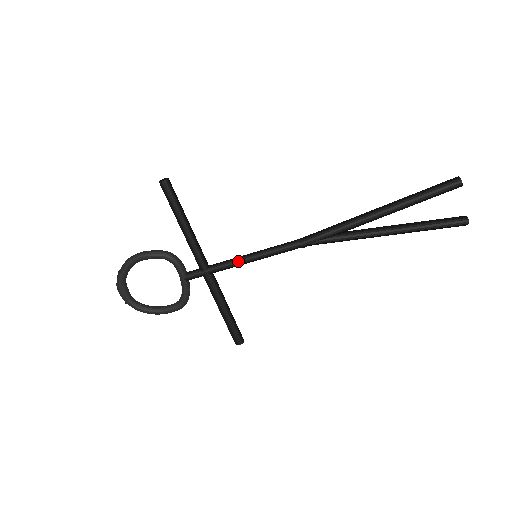
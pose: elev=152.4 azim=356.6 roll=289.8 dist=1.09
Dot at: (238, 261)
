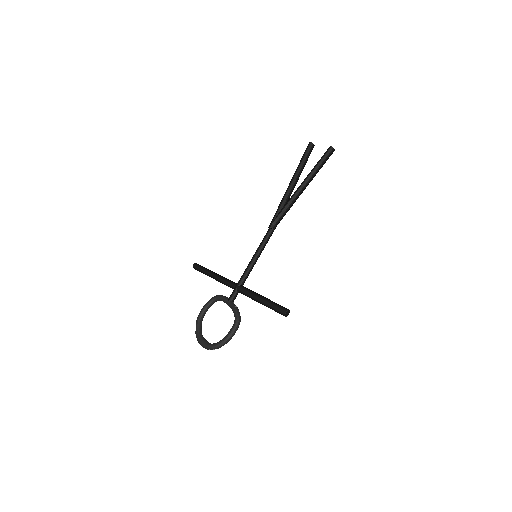
Dot at: (248, 265)
